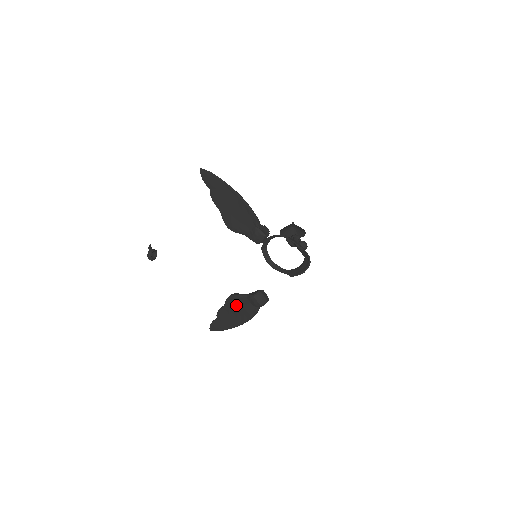
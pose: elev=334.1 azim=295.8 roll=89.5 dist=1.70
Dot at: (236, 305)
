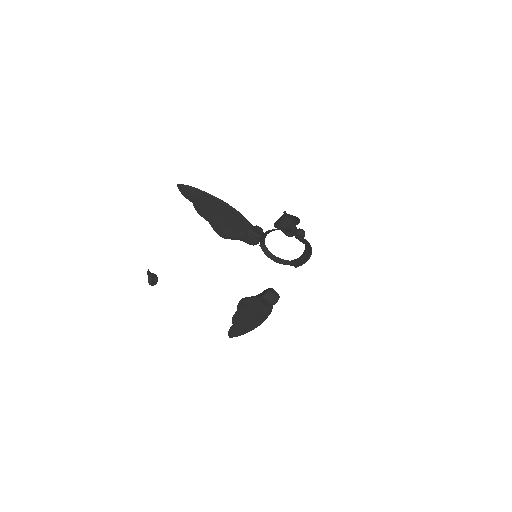
Dot at: (248, 308)
